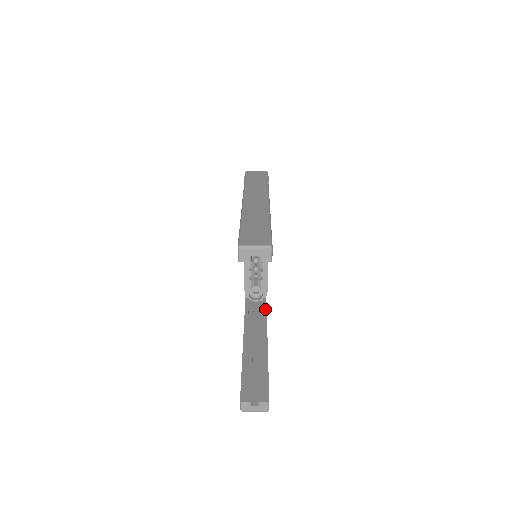
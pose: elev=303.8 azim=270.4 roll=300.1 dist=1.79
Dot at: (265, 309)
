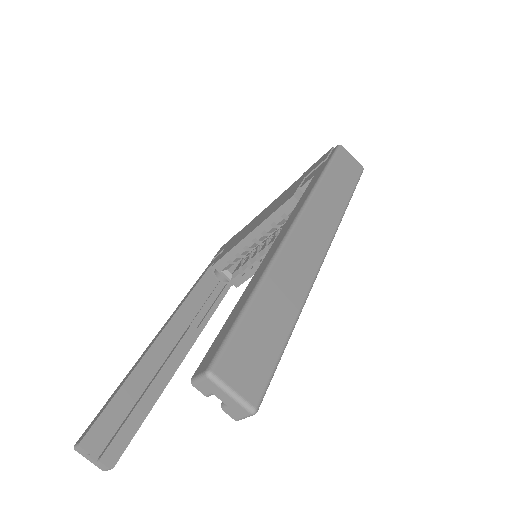
Dot at: (217, 304)
